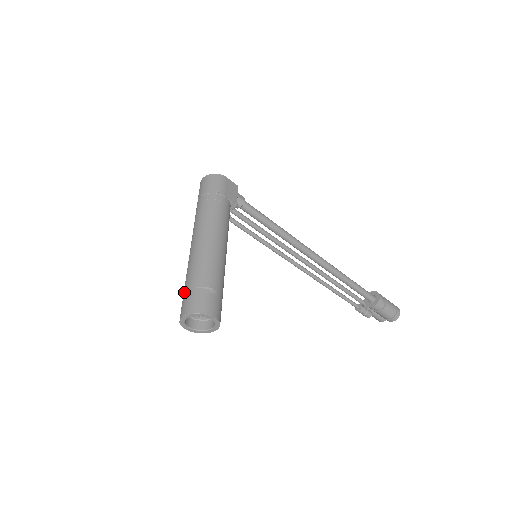
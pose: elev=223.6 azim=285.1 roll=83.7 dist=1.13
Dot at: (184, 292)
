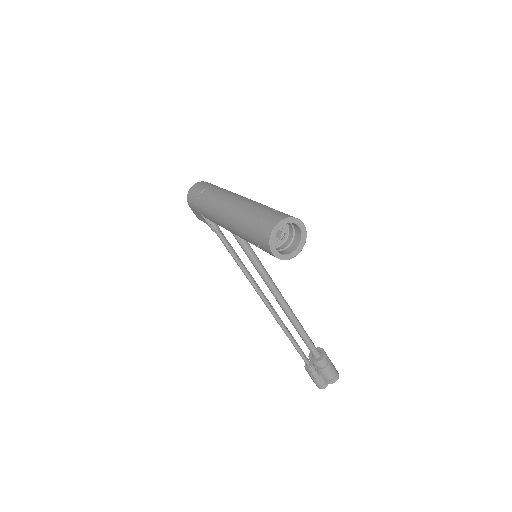
Dot at: (256, 219)
